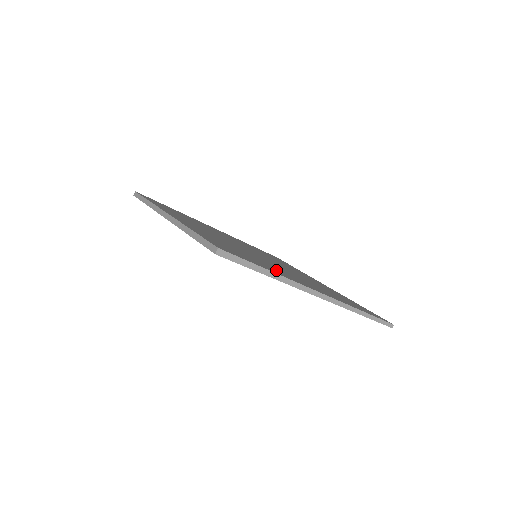
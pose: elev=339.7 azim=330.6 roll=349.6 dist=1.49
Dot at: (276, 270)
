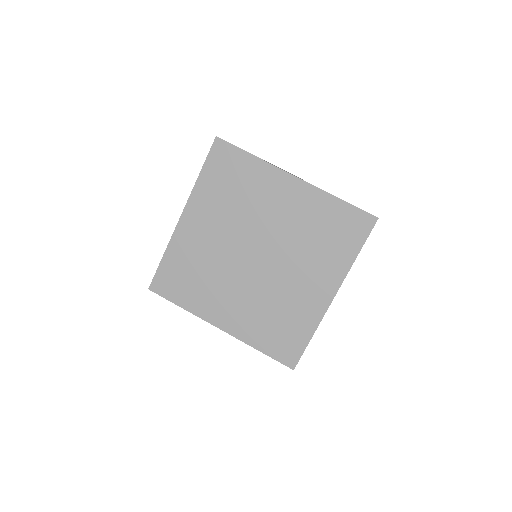
Dot at: (303, 312)
